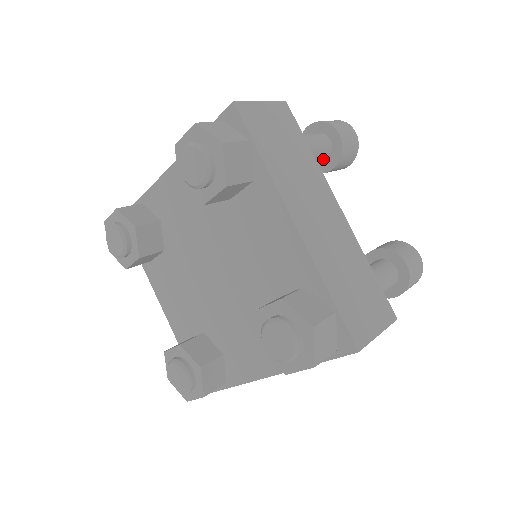
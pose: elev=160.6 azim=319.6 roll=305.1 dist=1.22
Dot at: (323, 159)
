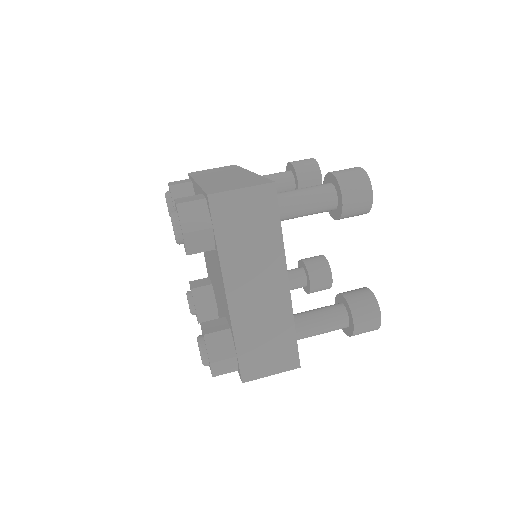
Dot at: (327, 211)
